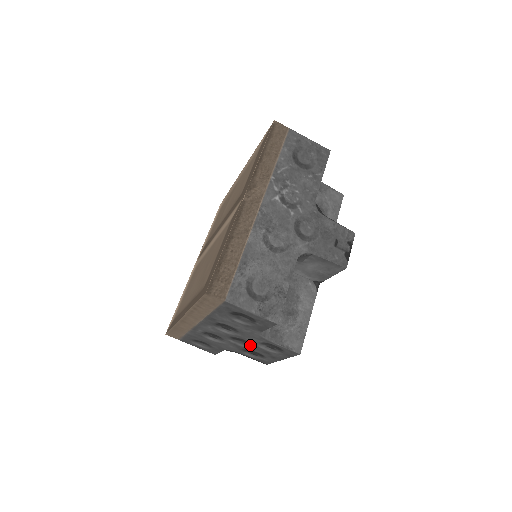
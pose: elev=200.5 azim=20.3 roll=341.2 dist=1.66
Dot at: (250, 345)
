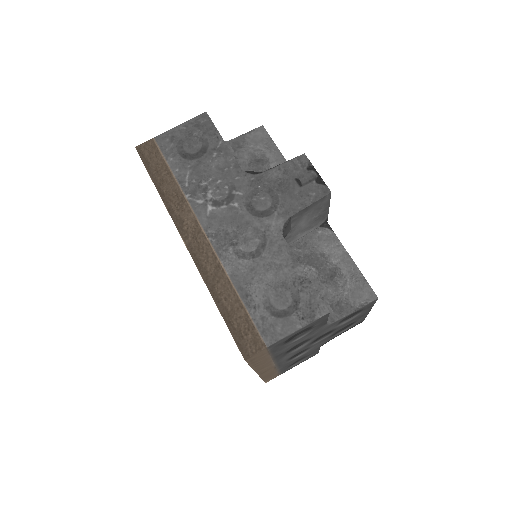
Dot at: (332, 331)
